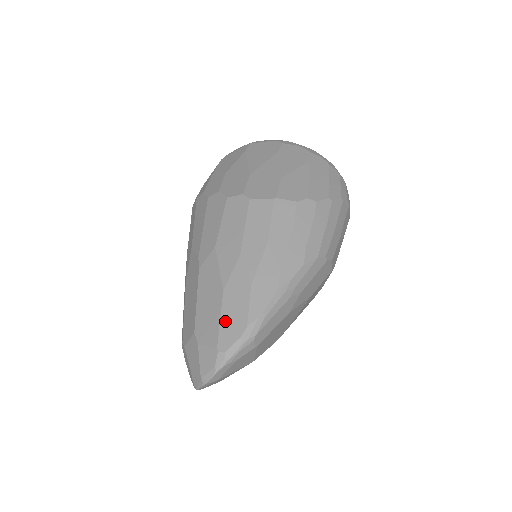
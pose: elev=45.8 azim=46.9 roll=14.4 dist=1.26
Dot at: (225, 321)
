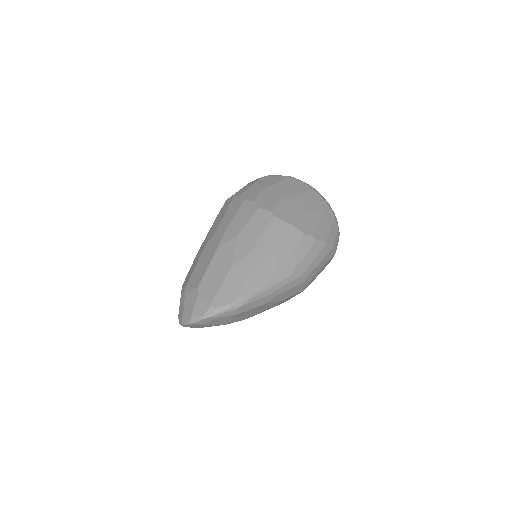
Dot at: (224, 289)
